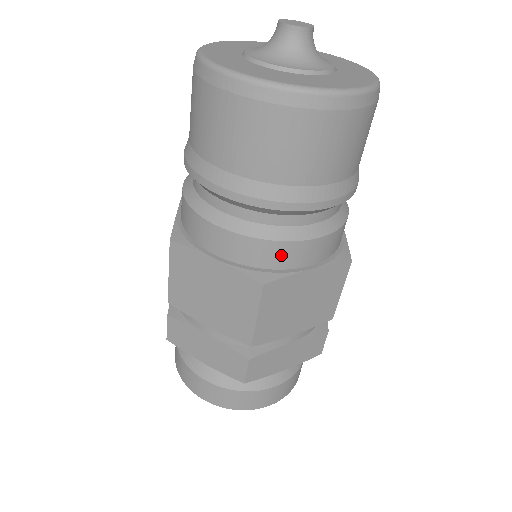
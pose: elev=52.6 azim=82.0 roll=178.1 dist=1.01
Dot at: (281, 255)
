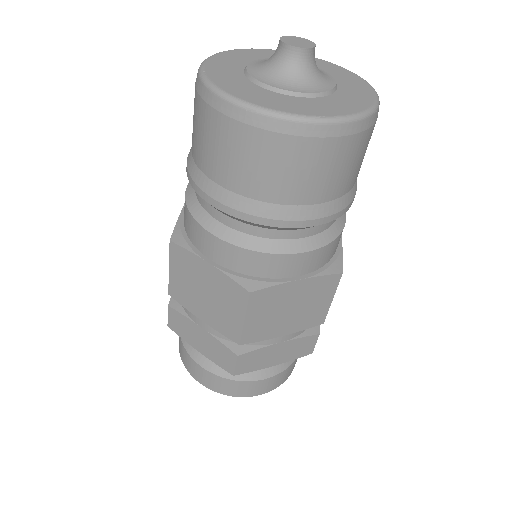
Dot at: (269, 266)
